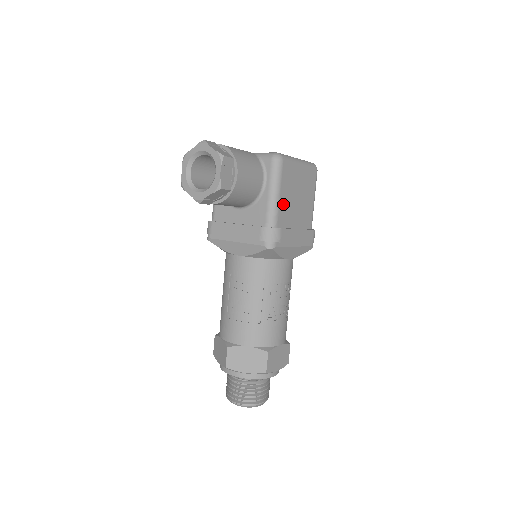
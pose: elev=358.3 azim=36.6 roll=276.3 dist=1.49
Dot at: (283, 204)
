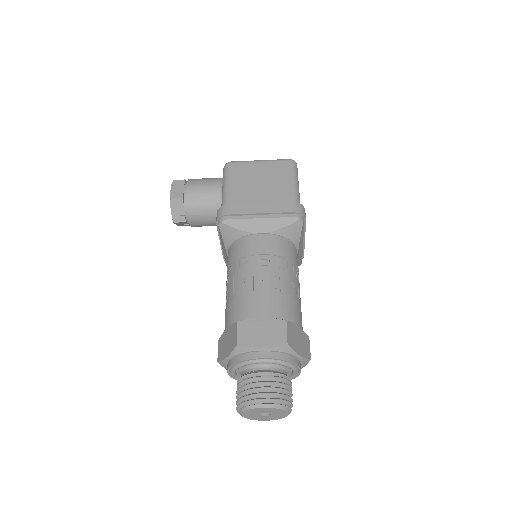
Dot at: (236, 190)
